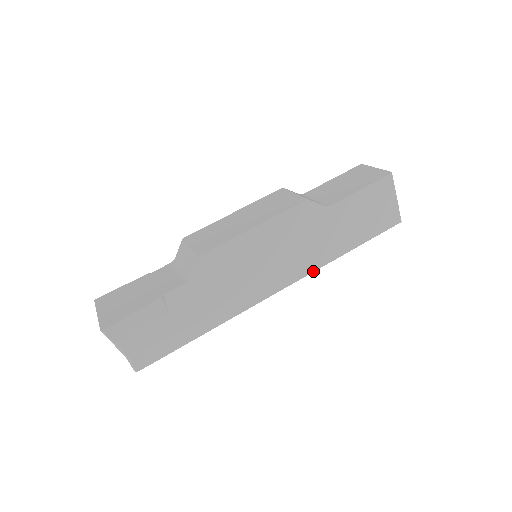
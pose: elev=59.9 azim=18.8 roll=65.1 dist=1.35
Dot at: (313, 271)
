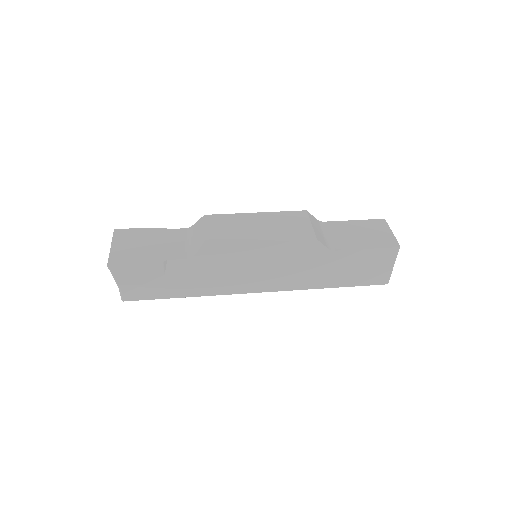
Dot at: (295, 289)
